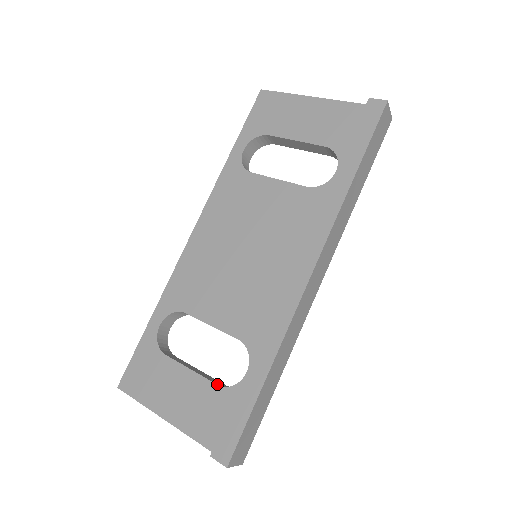
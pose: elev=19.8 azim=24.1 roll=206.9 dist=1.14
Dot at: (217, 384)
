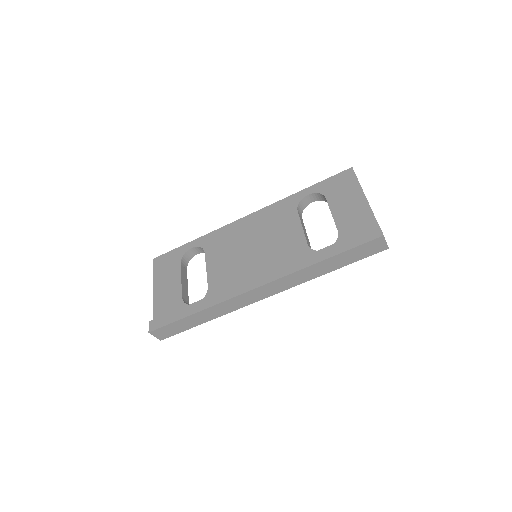
Dot at: (182, 297)
